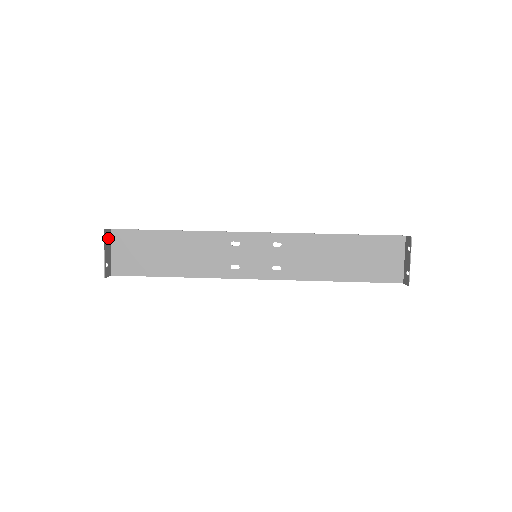
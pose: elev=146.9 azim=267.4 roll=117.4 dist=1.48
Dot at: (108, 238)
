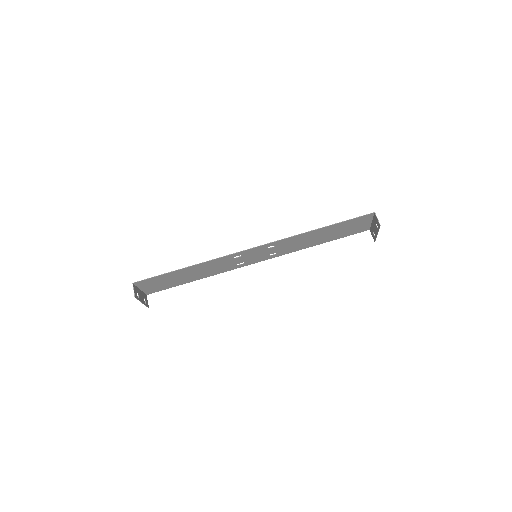
Dot at: (136, 291)
